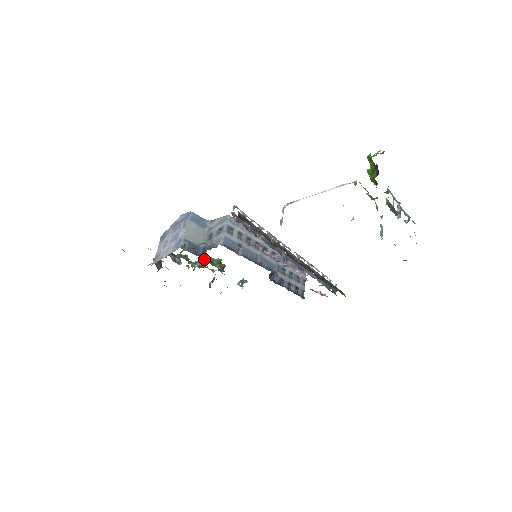
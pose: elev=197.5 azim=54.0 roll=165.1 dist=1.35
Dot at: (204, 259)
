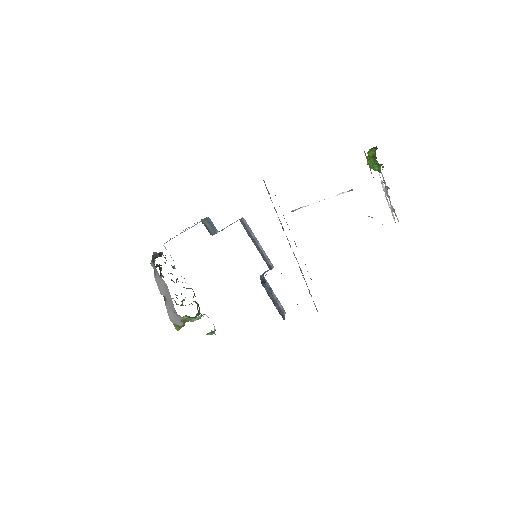
Dot at: (189, 288)
